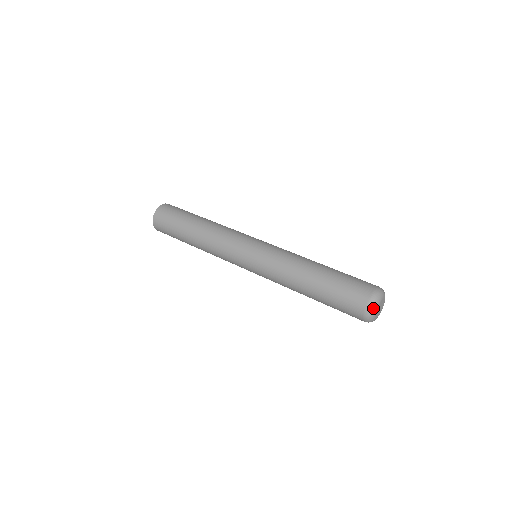
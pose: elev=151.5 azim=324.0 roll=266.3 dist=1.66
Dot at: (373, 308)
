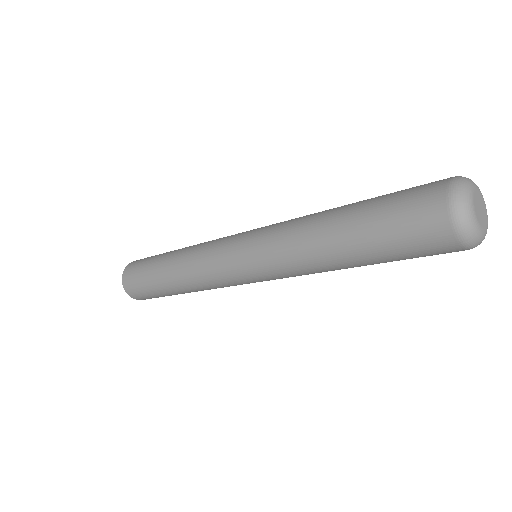
Dot at: (471, 233)
